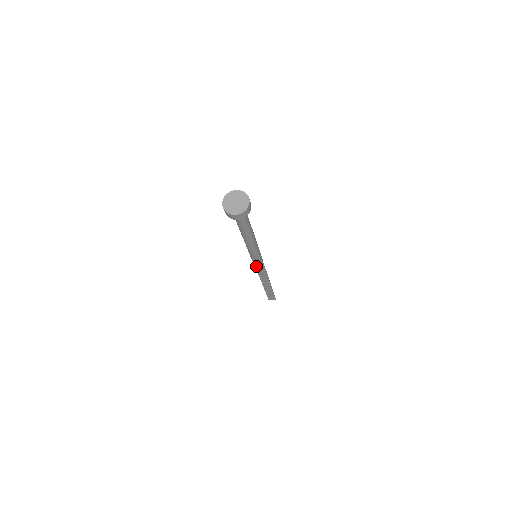
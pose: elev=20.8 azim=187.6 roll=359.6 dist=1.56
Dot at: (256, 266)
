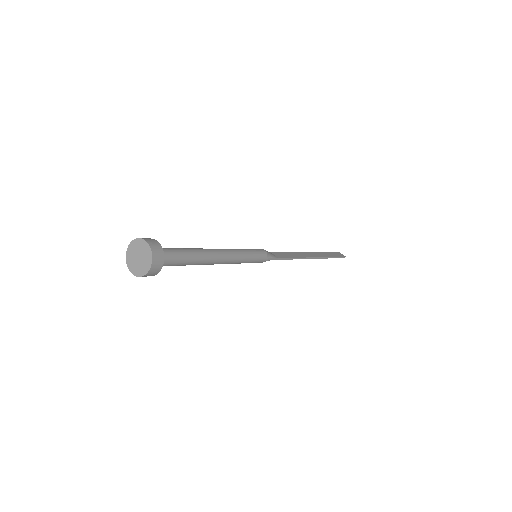
Dot at: occluded
